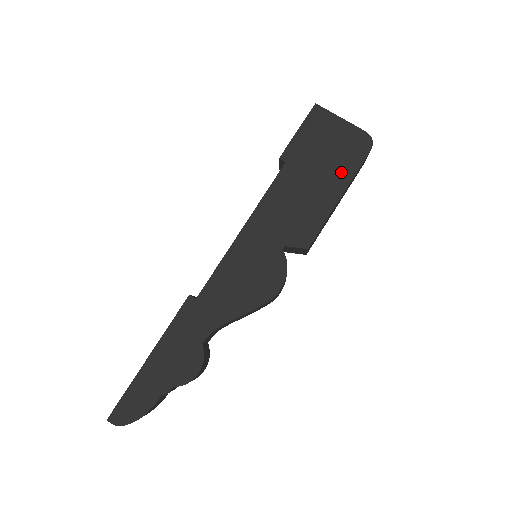
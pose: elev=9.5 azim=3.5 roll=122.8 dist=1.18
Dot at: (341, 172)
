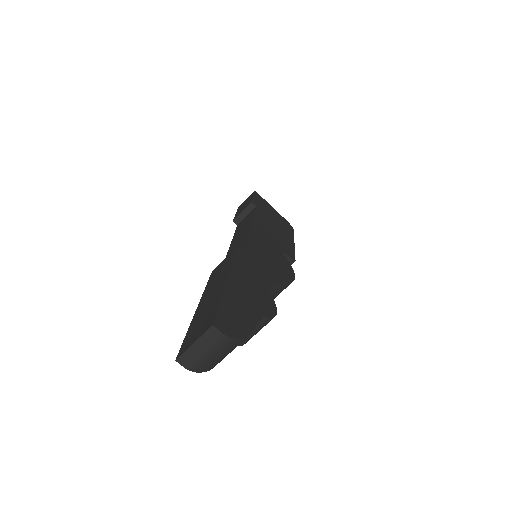
Dot at: (287, 231)
